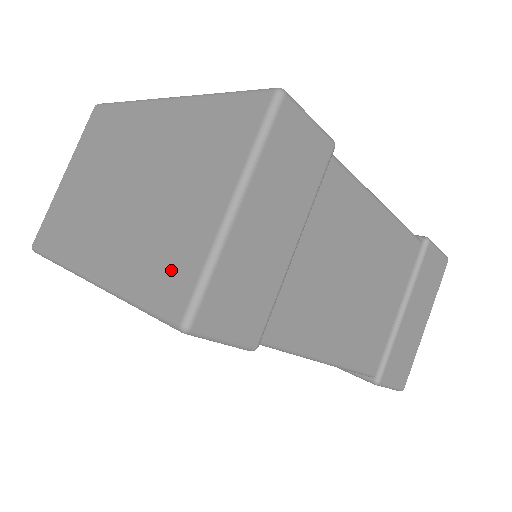
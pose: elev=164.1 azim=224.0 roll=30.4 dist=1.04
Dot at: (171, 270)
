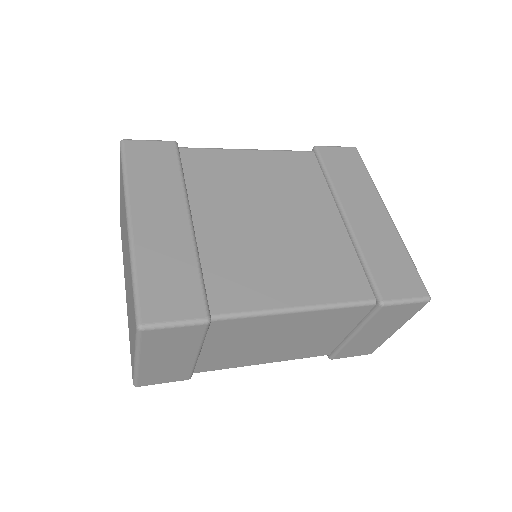
Dot at: (131, 353)
